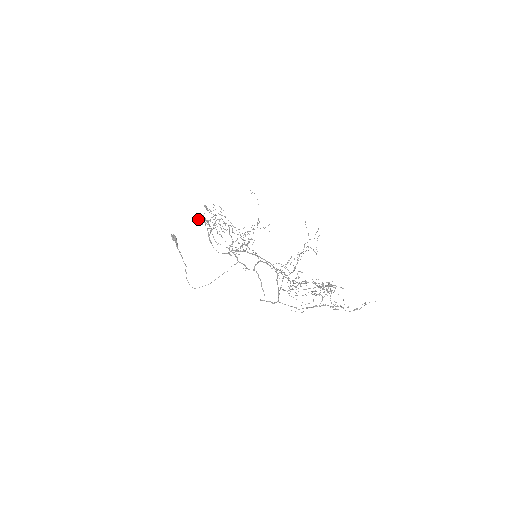
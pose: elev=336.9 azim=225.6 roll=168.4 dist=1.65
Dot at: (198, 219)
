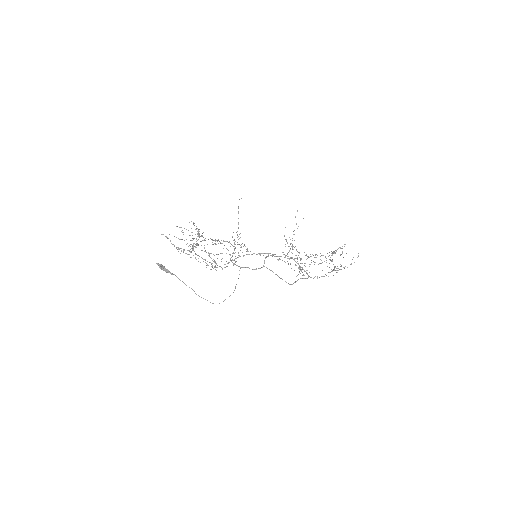
Dot at: occluded
